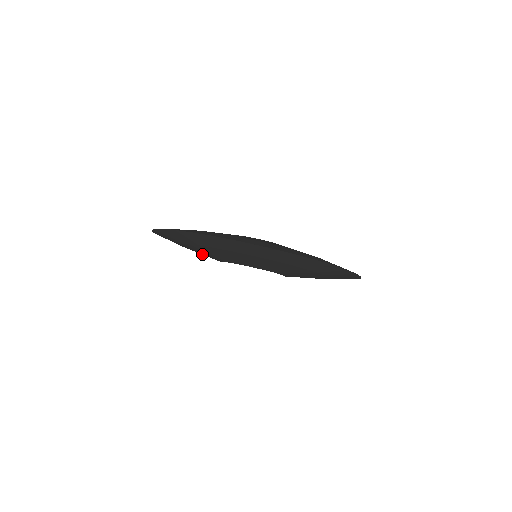
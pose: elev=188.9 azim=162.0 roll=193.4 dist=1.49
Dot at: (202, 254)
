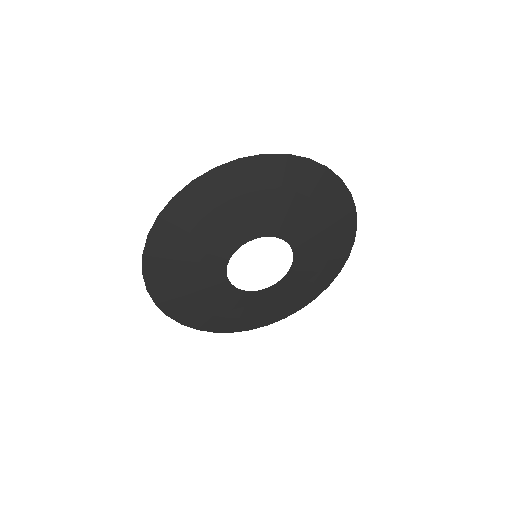
Dot at: (224, 301)
